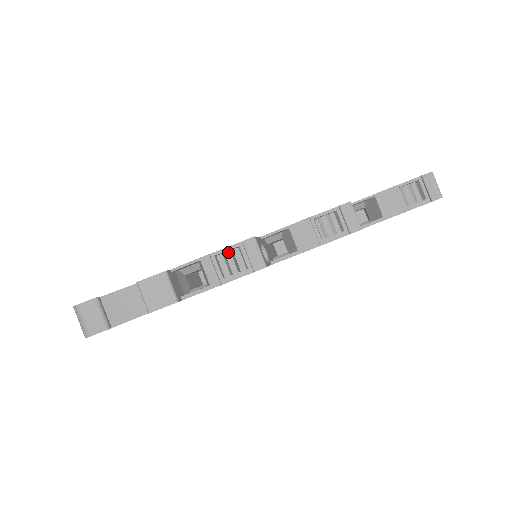
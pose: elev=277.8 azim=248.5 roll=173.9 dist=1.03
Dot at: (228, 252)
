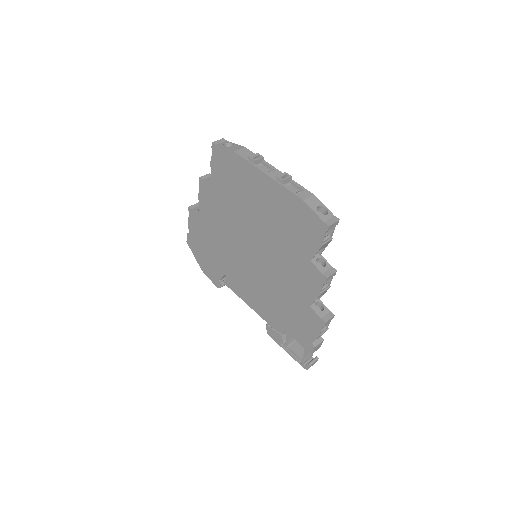
Dot at: occluded
